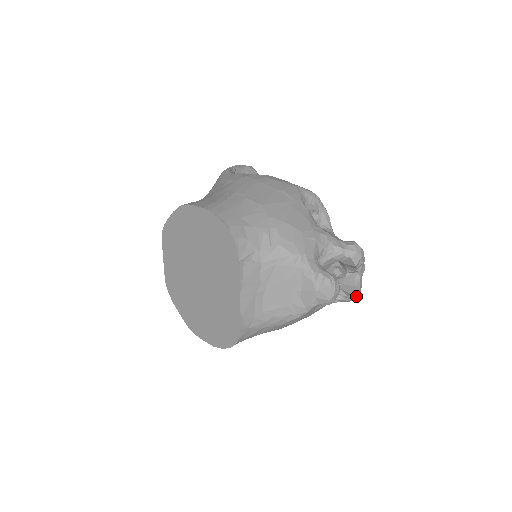
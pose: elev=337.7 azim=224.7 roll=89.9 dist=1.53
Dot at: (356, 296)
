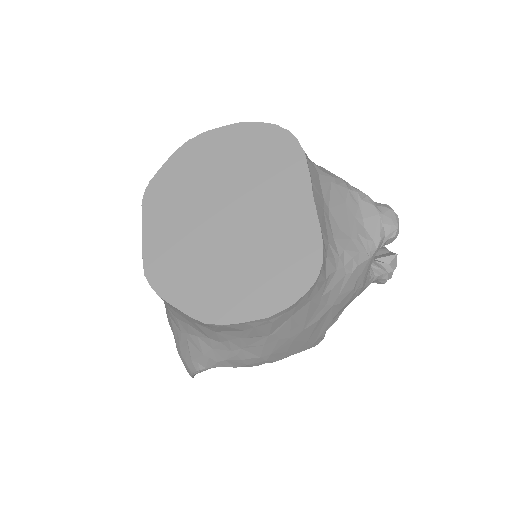
Dot at: (395, 266)
